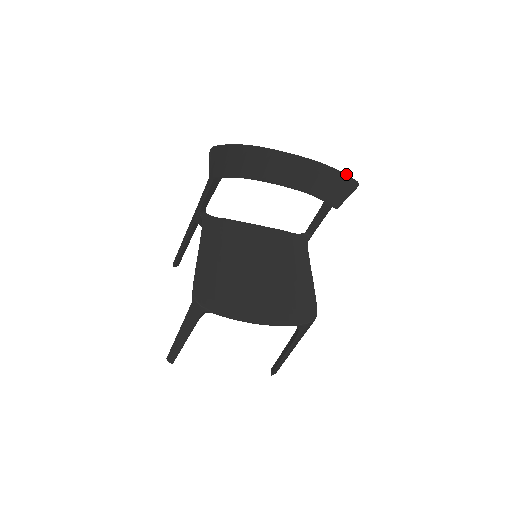
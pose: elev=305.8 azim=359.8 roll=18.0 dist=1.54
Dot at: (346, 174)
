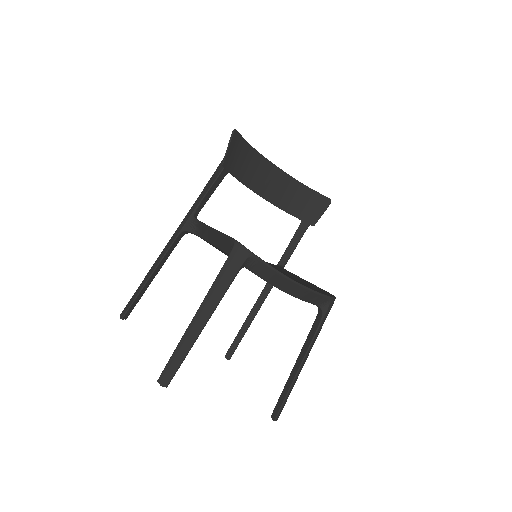
Dot at: occluded
